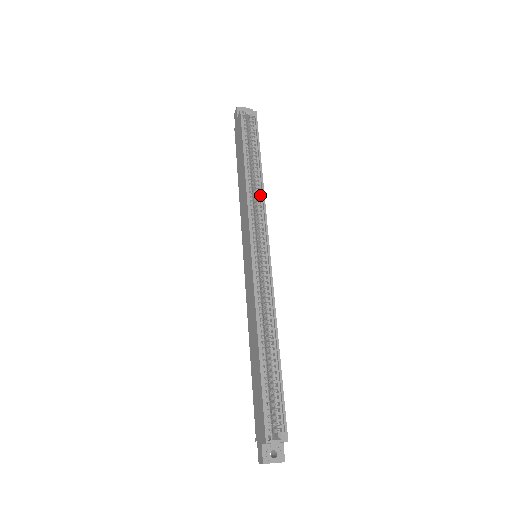
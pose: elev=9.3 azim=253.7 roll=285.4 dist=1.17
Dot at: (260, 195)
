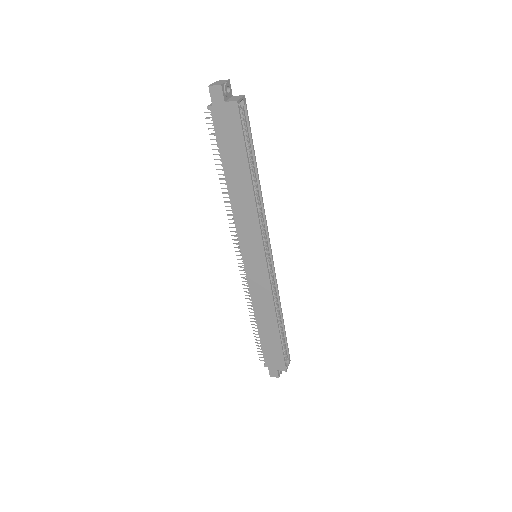
Dot at: (260, 204)
